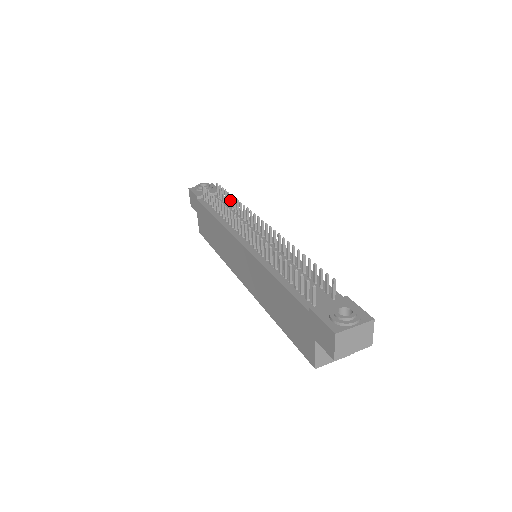
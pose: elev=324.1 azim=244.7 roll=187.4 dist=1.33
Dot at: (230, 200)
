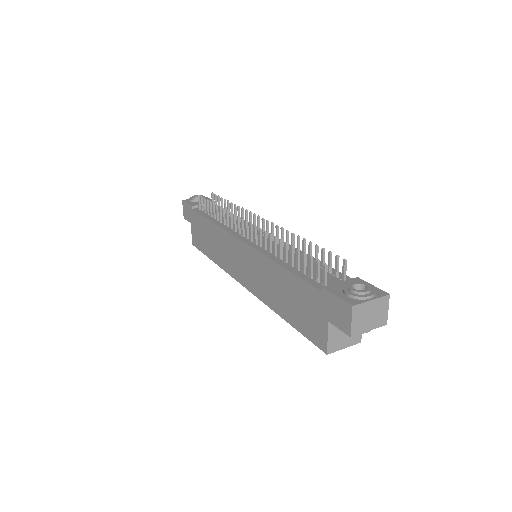
Dot at: (227, 206)
